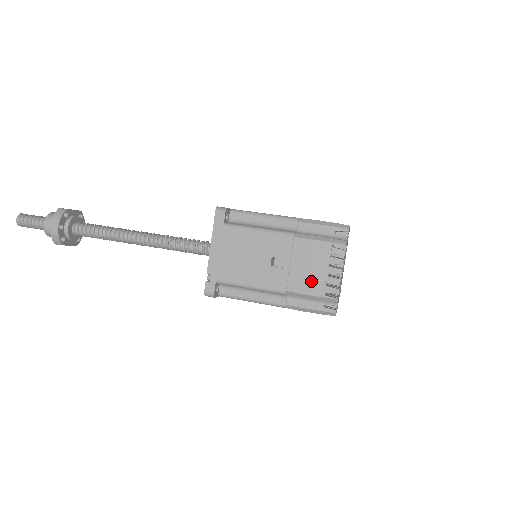
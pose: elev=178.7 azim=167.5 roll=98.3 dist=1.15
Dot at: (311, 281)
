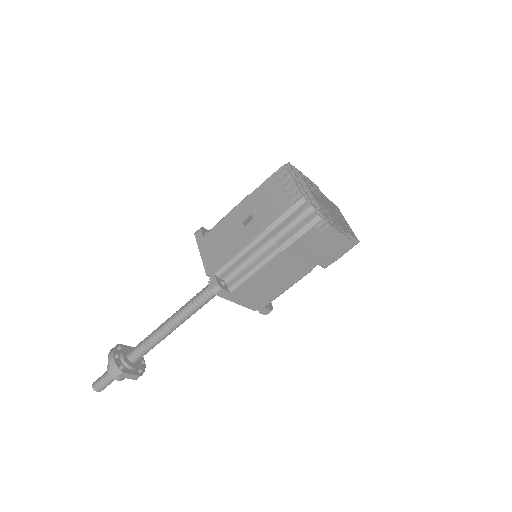
Dot at: (277, 206)
